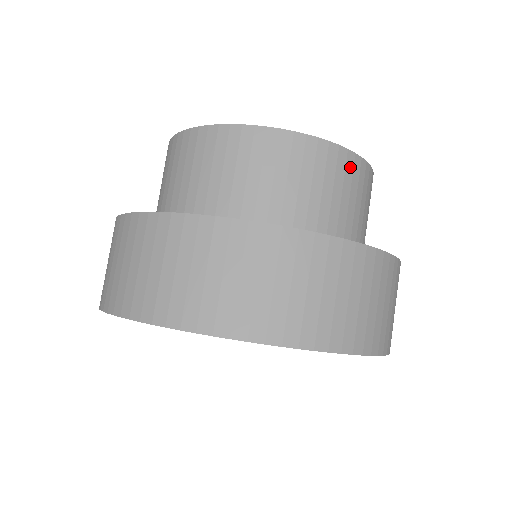
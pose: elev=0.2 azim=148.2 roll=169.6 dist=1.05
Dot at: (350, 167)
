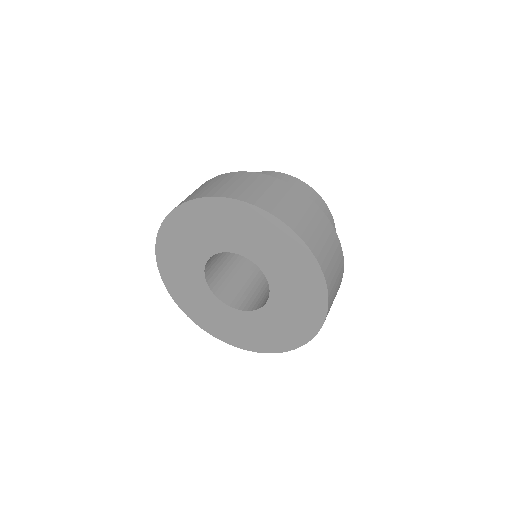
Dot at: (293, 181)
